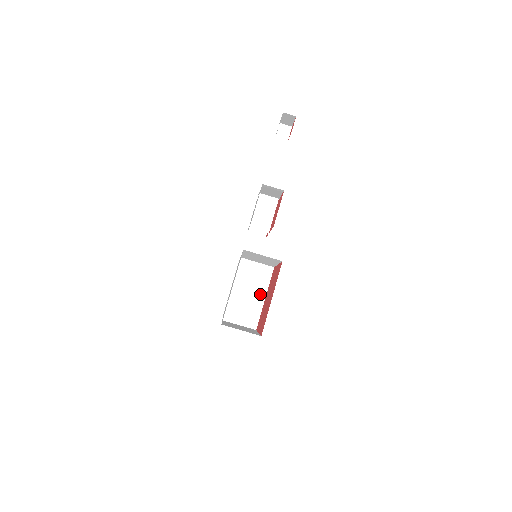
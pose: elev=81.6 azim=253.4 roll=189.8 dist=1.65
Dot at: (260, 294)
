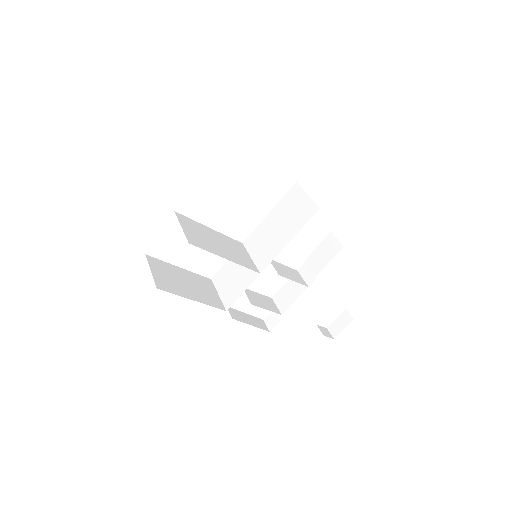
Dot at: (227, 255)
